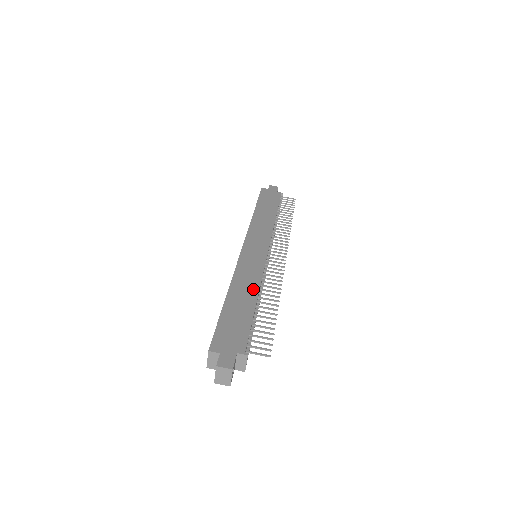
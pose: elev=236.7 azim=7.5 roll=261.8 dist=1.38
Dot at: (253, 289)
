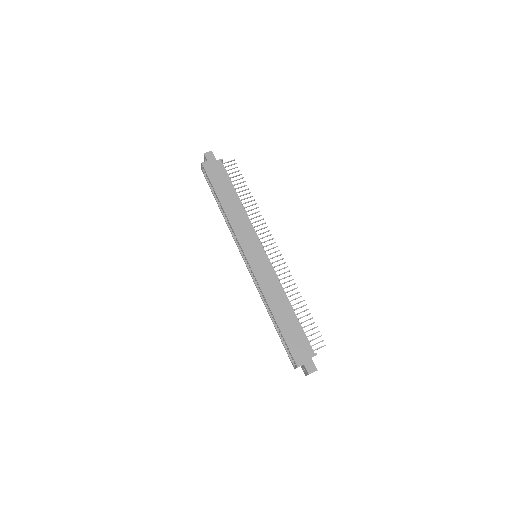
Dot at: (283, 298)
